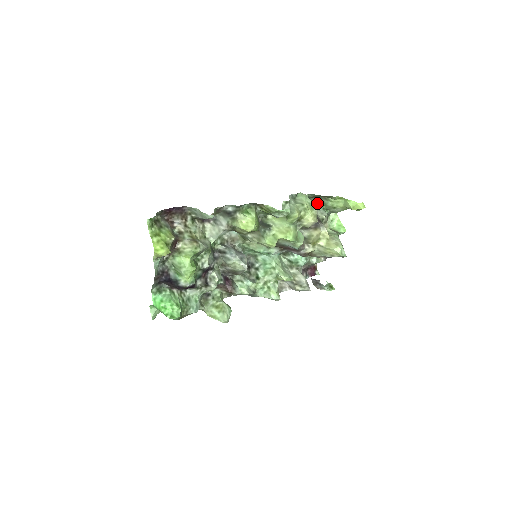
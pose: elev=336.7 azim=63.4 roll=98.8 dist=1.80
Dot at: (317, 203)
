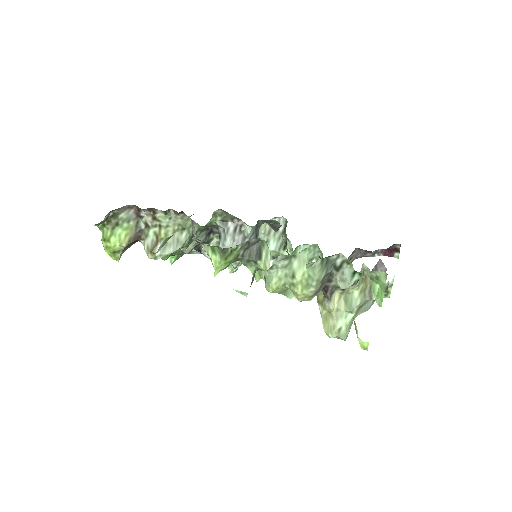
Dot at: occluded
